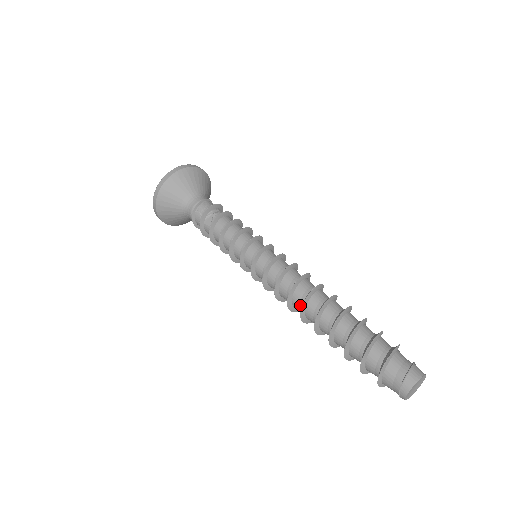
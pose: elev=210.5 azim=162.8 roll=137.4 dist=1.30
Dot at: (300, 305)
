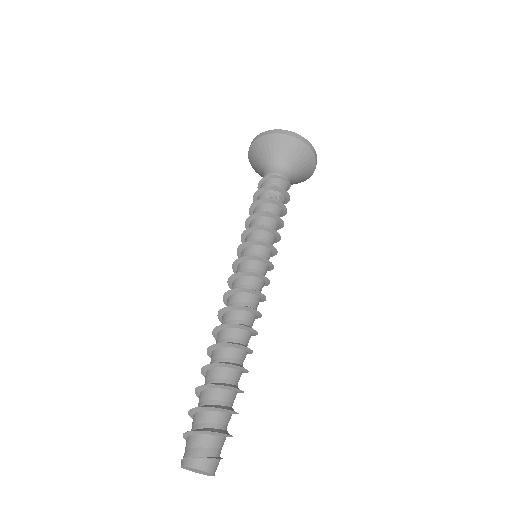
Dot at: (227, 321)
